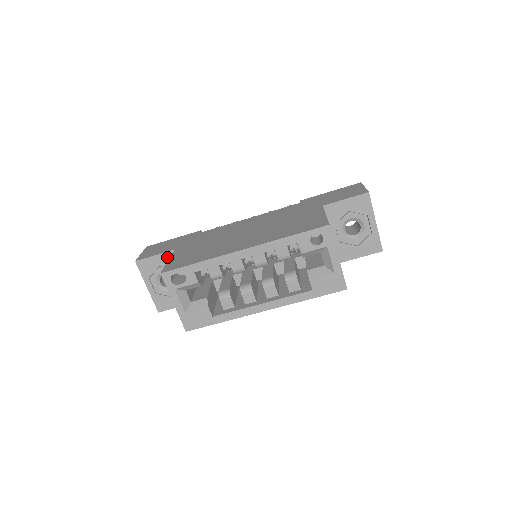
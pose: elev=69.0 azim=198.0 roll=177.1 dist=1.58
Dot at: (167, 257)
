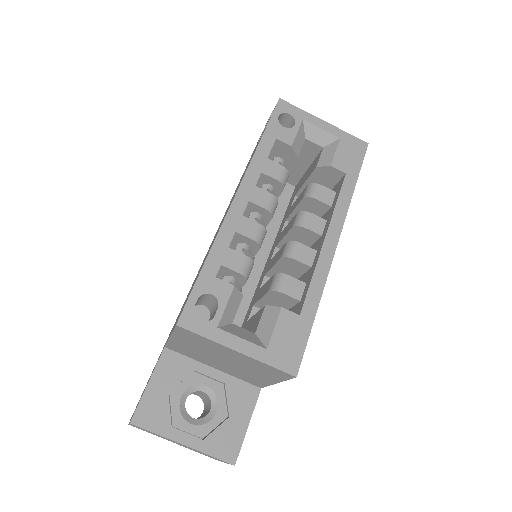
Dot at: (165, 368)
